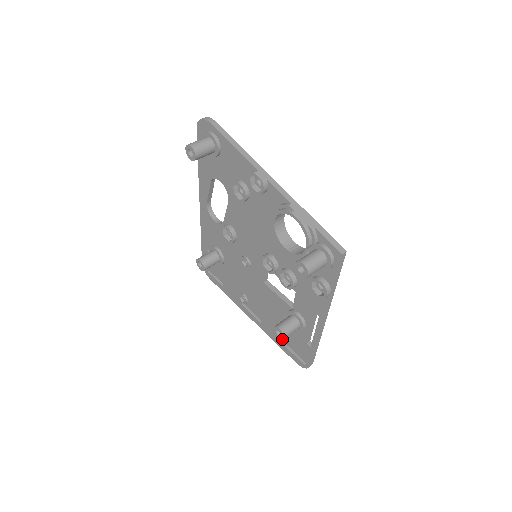
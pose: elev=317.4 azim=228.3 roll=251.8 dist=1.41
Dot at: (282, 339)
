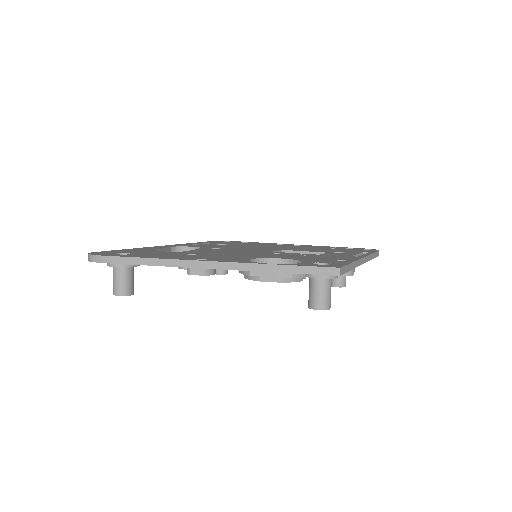
Dot at: (344, 286)
